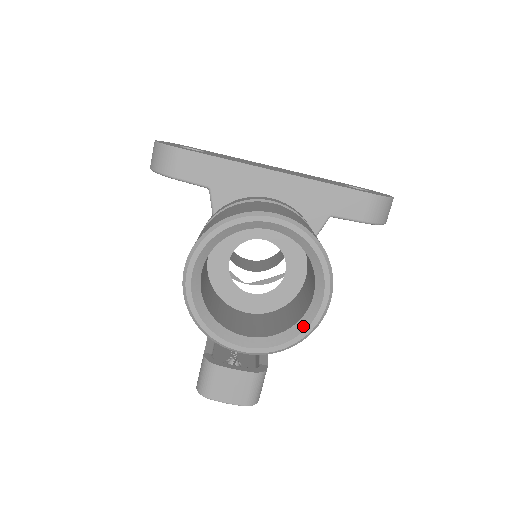
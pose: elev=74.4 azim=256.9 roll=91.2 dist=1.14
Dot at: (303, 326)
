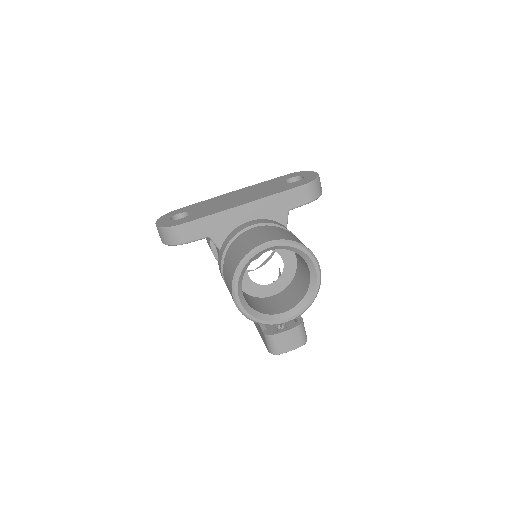
Dot at: (313, 289)
